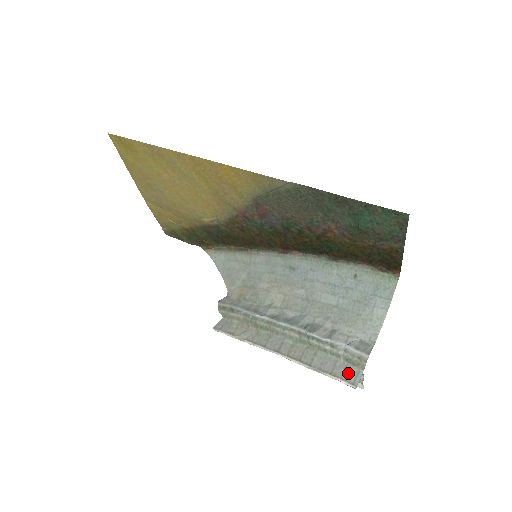
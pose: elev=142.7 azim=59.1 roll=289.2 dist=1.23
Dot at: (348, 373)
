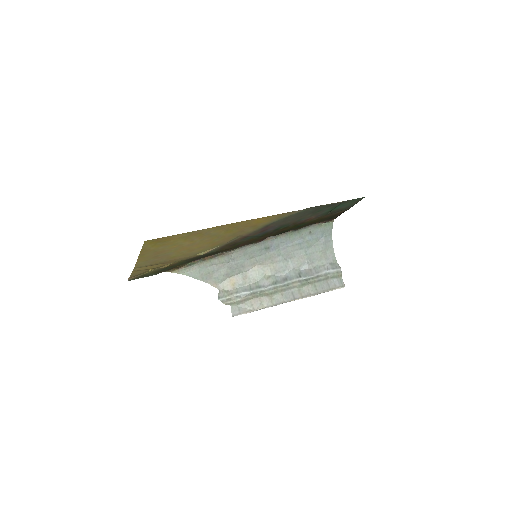
Dot at: (337, 283)
